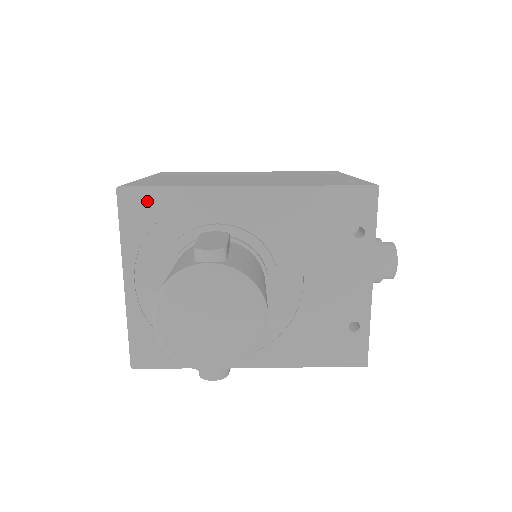
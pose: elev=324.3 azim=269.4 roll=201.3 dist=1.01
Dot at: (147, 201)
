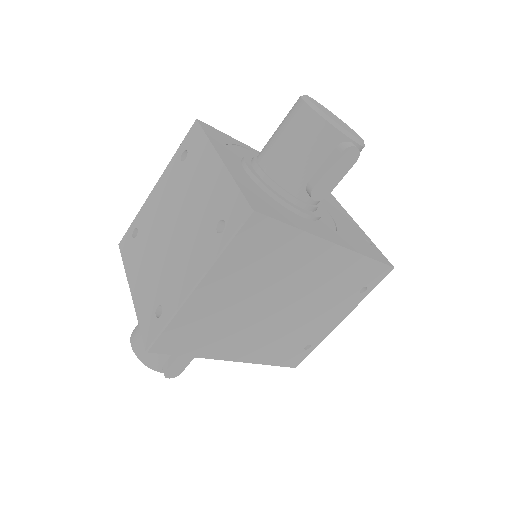
Dot at: (218, 133)
